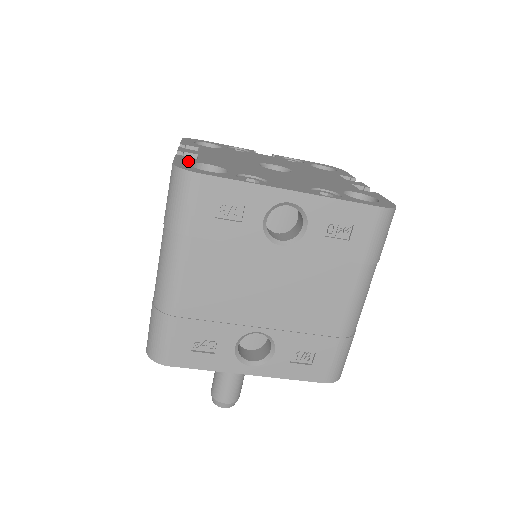
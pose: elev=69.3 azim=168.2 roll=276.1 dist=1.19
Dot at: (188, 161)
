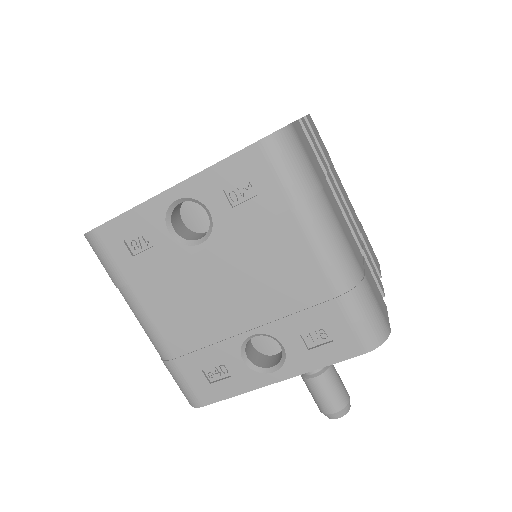
Dot at: occluded
